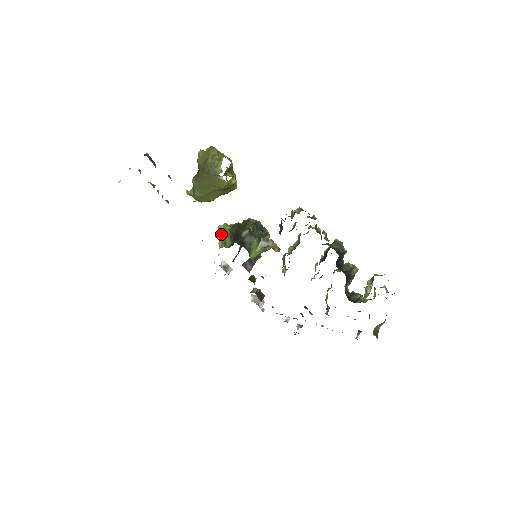
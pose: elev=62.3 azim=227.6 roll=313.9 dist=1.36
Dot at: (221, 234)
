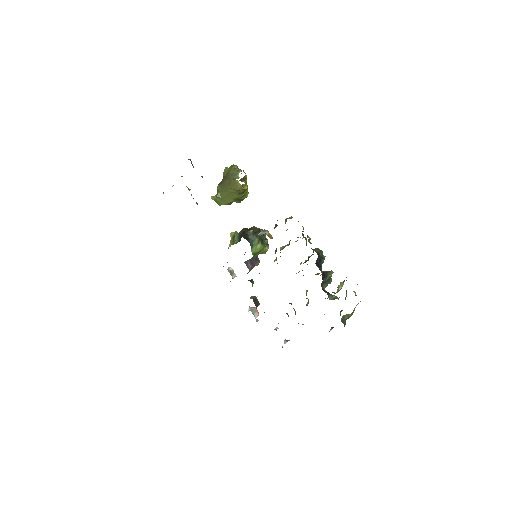
Dot at: (232, 238)
